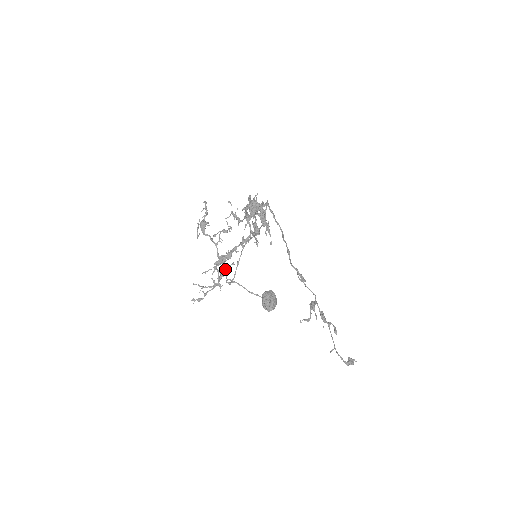
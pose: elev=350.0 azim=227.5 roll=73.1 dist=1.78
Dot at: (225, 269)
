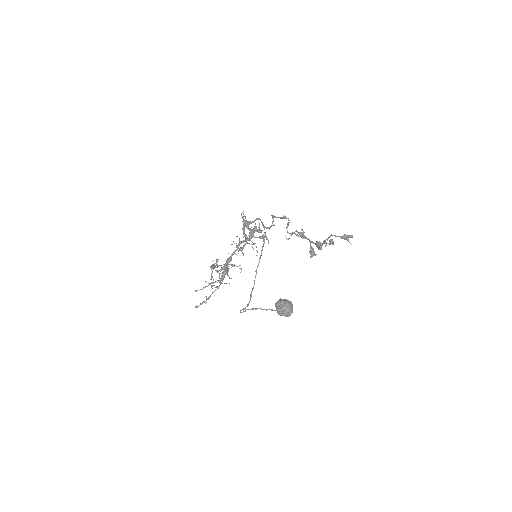
Dot at: (226, 269)
